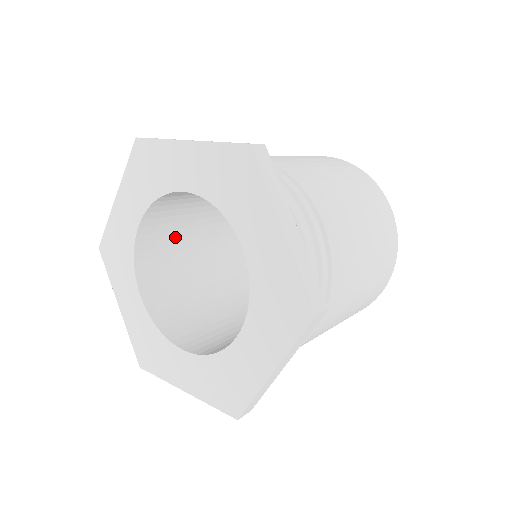
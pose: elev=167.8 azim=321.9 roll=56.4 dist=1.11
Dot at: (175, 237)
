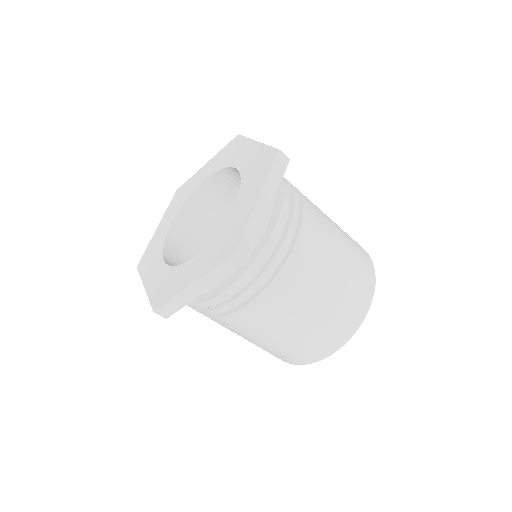
Dot at: occluded
